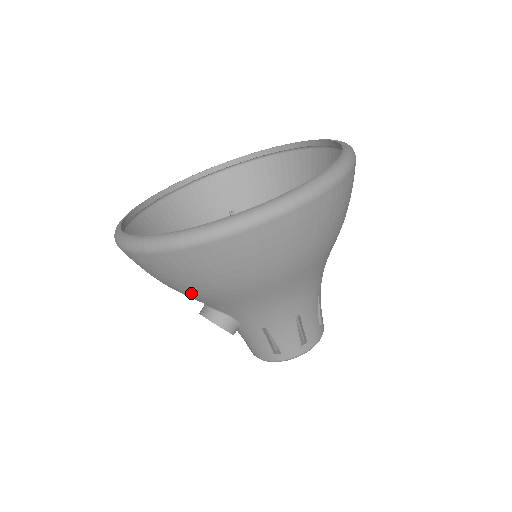
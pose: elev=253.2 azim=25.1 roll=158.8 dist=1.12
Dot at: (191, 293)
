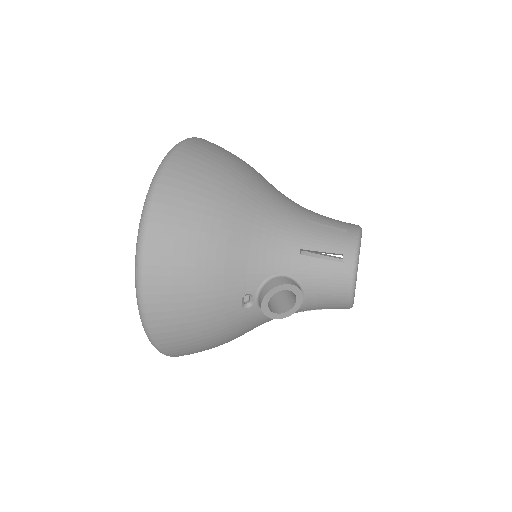
Dot at: (212, 278)
